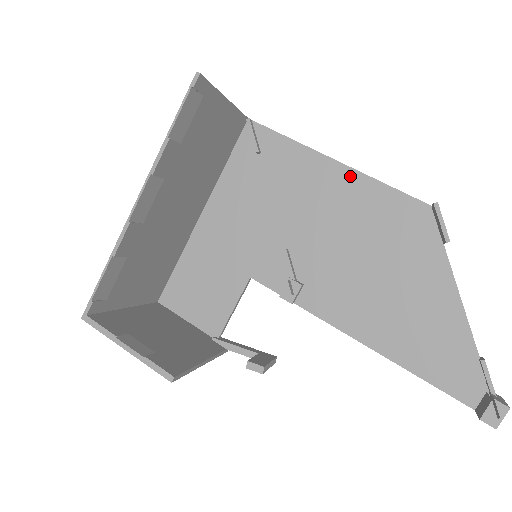
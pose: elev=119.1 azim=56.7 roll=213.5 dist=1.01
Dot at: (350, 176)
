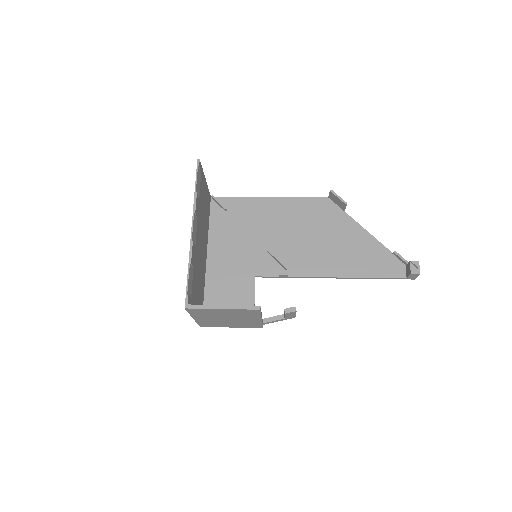
Dot at: (282, 201)
